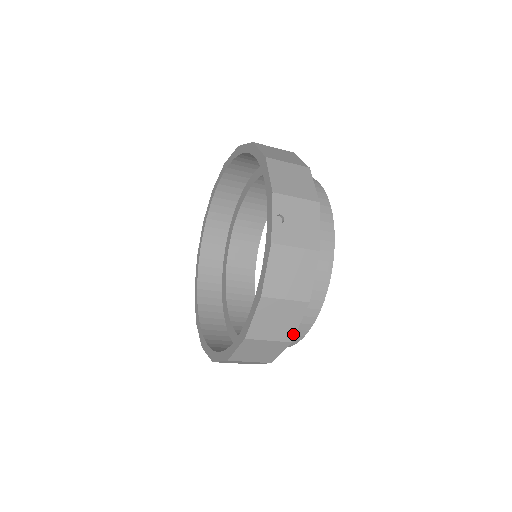
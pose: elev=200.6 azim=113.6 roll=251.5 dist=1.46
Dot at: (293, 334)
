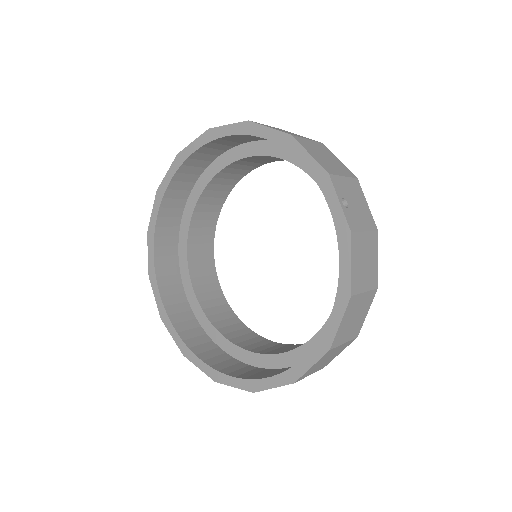
Dot at: (360, 328)
